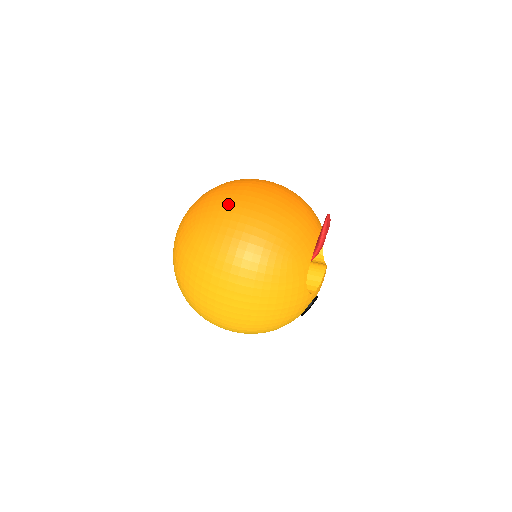
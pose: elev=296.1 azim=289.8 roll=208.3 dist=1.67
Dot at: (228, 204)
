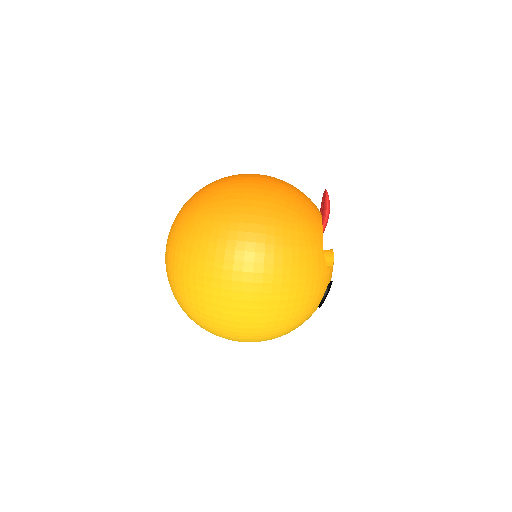
Dot at: (227, 184)
